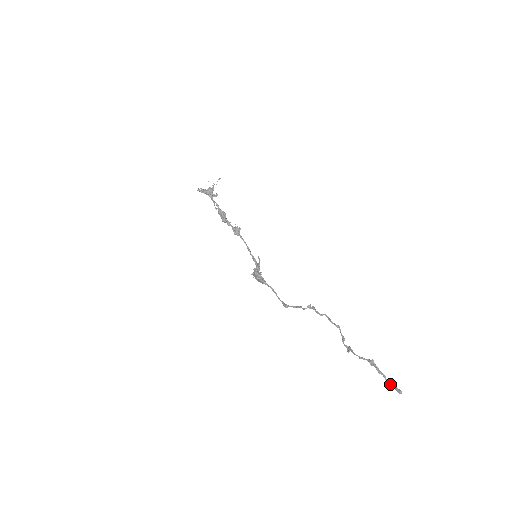
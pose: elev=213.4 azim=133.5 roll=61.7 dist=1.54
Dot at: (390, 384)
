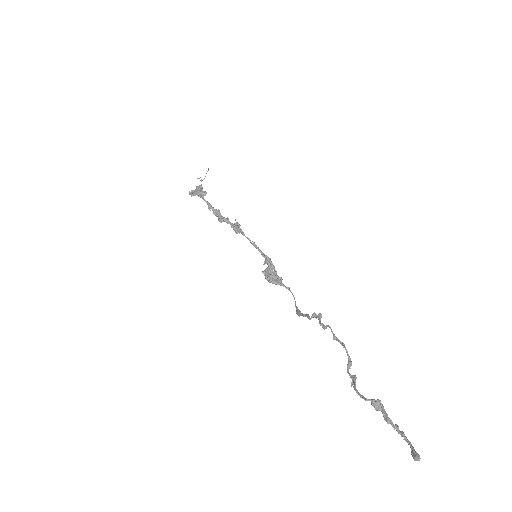
Dot at: occluded
